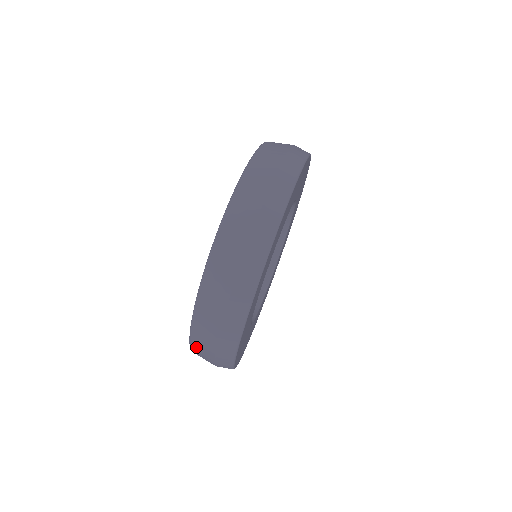
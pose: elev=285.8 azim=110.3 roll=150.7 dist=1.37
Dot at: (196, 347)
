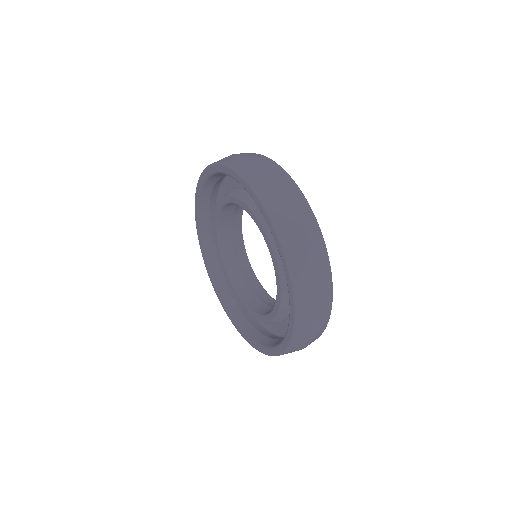
Dot at: occluded
